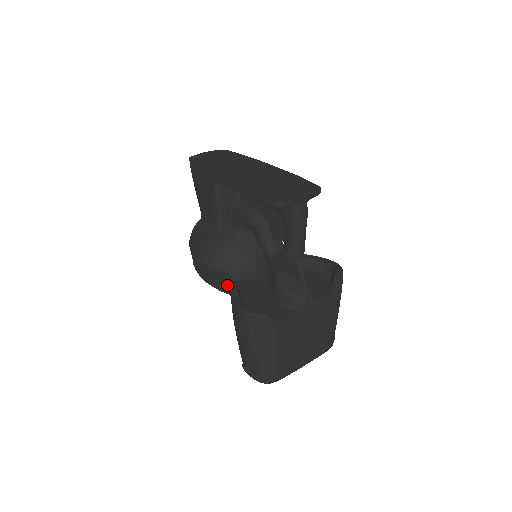
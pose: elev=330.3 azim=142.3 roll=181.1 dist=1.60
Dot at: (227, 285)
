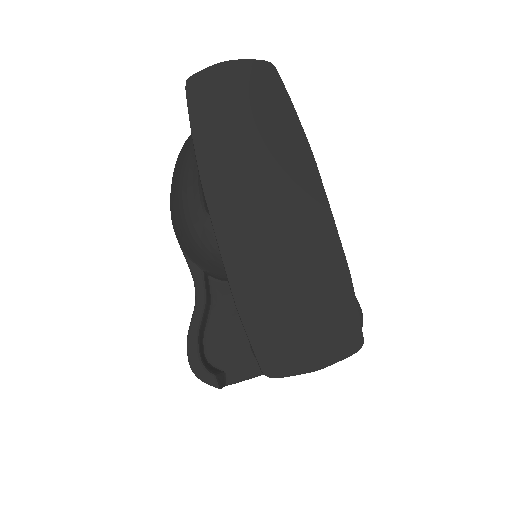
Dot at: (195, 295)
